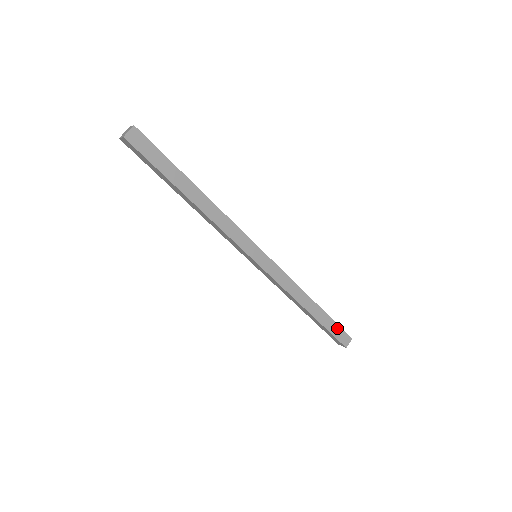
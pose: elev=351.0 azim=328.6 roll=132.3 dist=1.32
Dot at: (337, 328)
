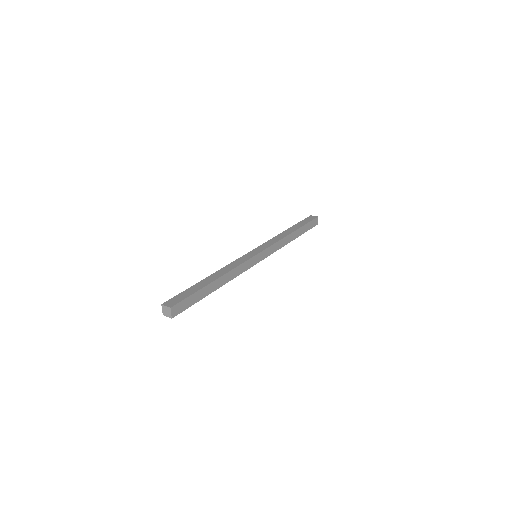
Dot at: (309, 224)
